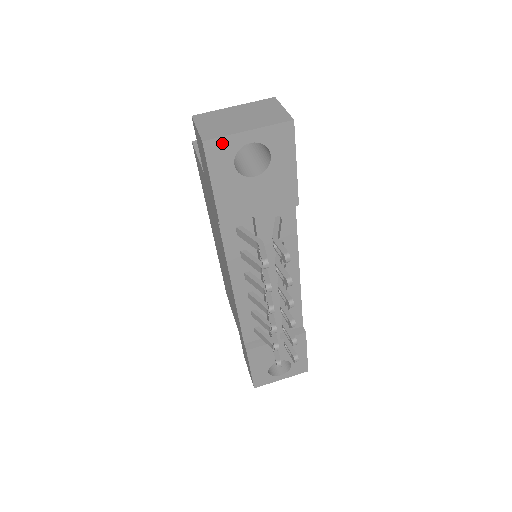
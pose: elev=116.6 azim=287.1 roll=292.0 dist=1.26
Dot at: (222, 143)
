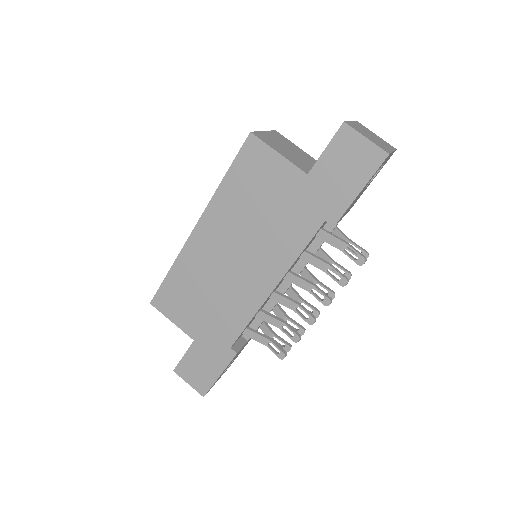
Dot at: occluded
